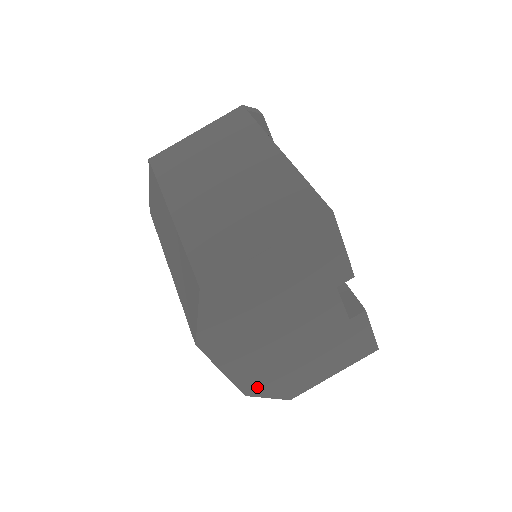
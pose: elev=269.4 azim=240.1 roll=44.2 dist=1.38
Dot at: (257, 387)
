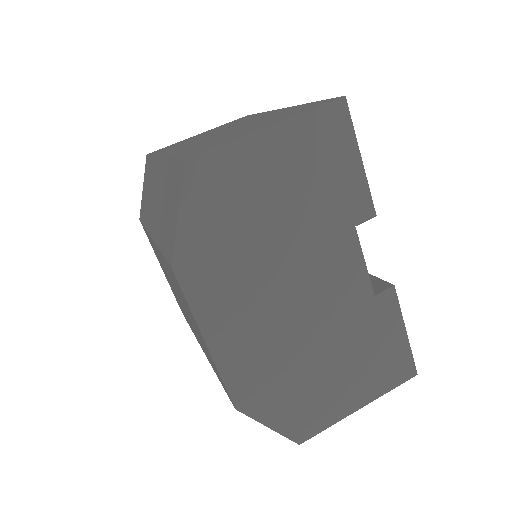
Dot at: (252, 395)
